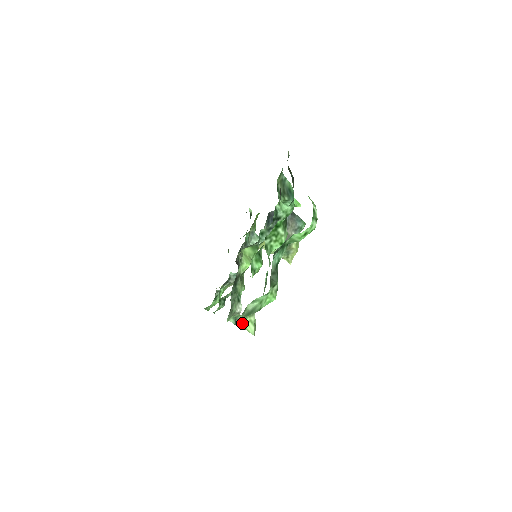
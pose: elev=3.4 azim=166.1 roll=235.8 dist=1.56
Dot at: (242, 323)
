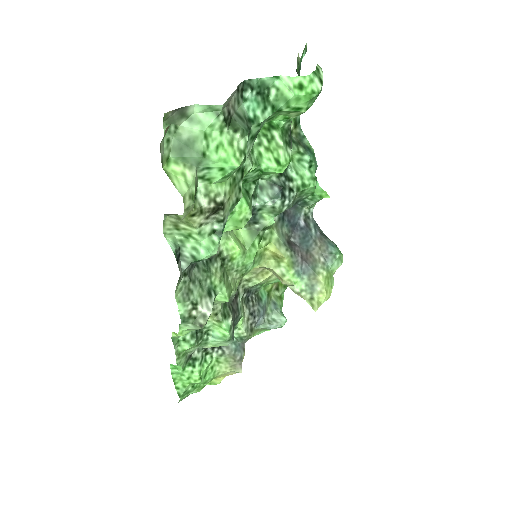
Dot at: (167, 167)
